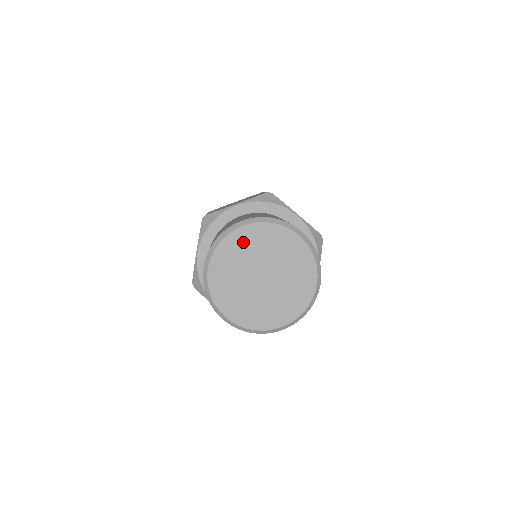
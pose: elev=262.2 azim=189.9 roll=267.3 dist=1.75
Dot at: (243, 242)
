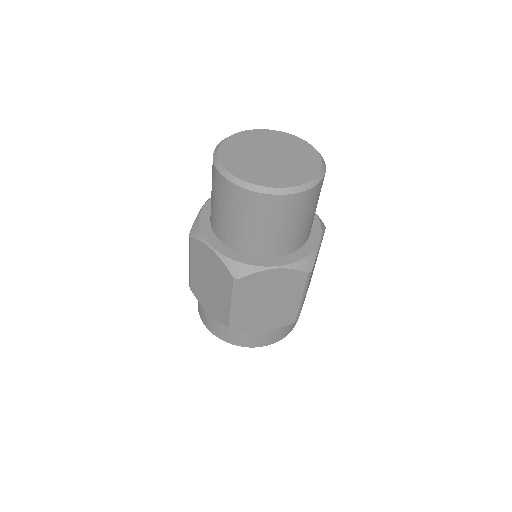
Dot at: (232, 149)
